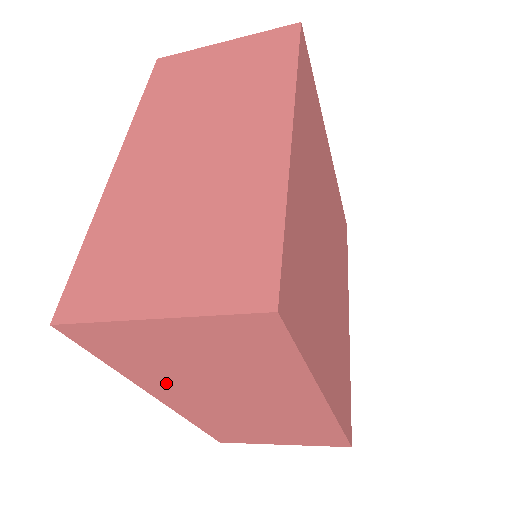
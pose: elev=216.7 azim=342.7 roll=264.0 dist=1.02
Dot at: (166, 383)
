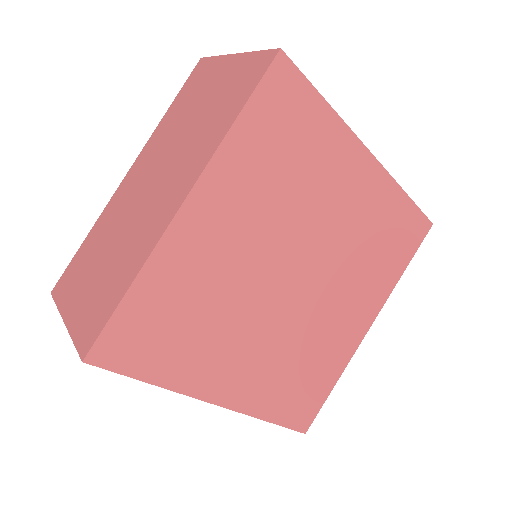
Dot at: occluded
